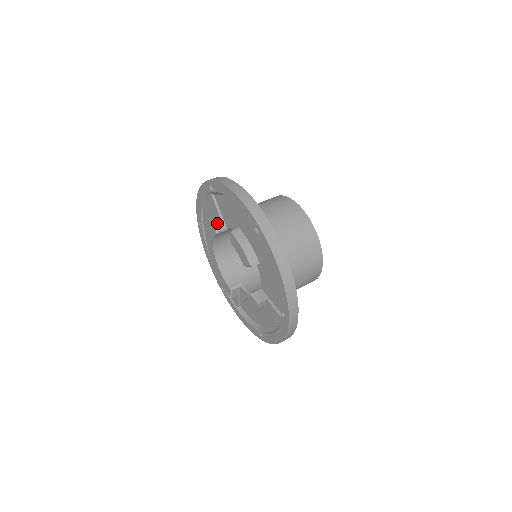
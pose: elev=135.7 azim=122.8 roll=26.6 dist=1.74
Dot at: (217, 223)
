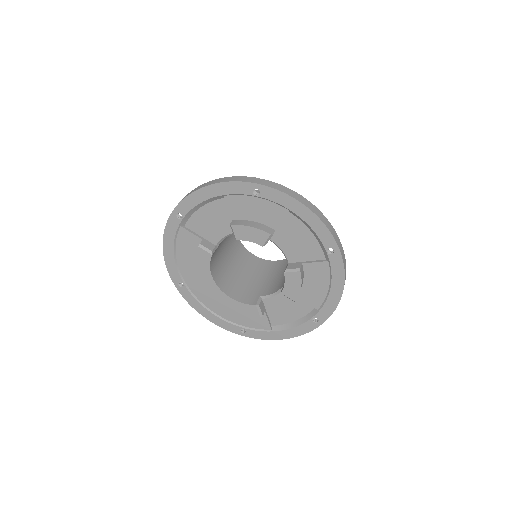
Dot at: (205, 246)
